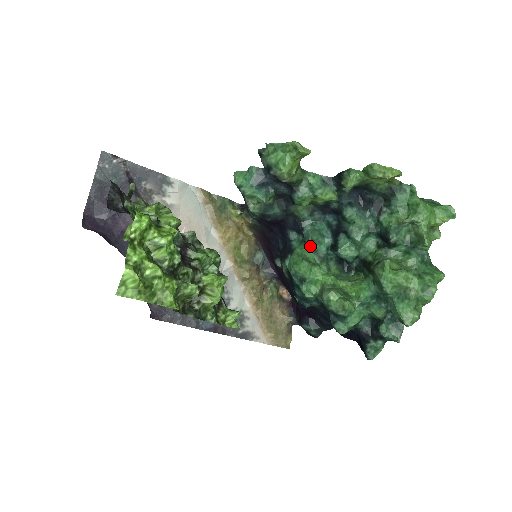
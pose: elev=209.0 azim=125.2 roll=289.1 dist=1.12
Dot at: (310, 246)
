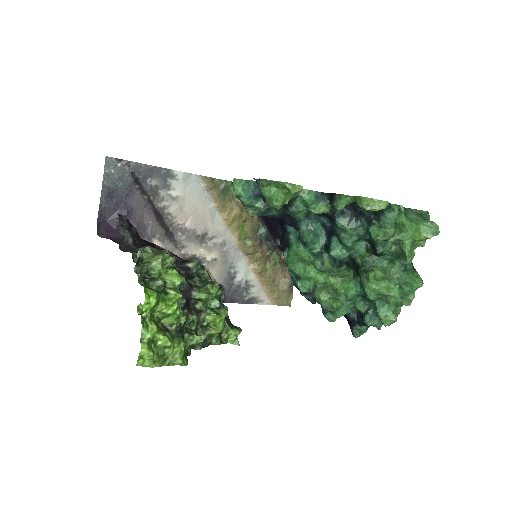
Dot at: (305, 246)
